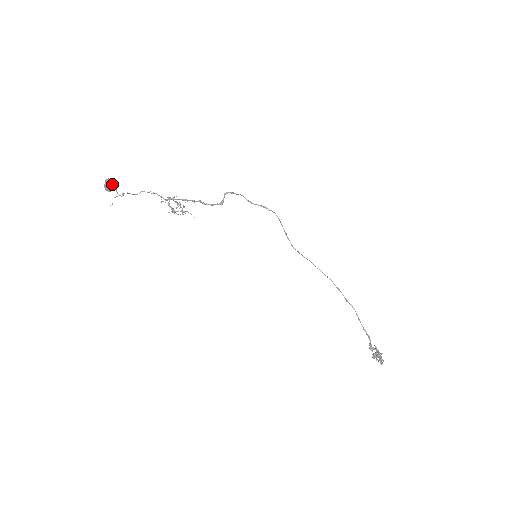
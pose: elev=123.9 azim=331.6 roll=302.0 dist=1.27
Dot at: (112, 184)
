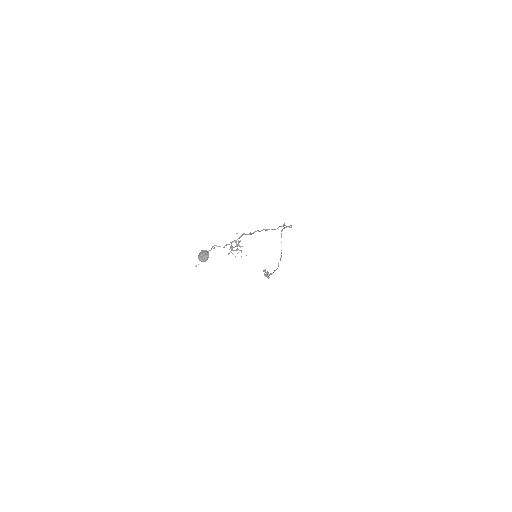
Dot at: (206, 258)
